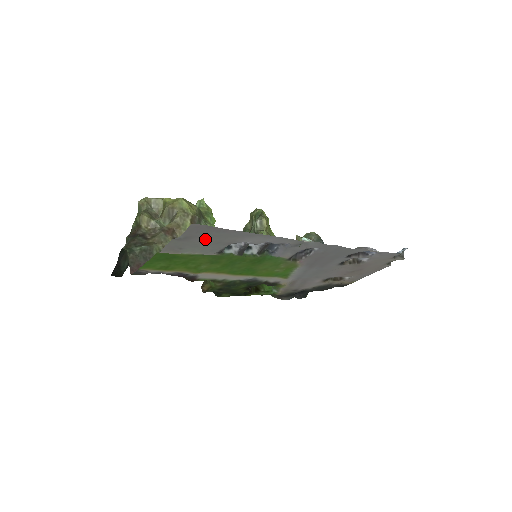
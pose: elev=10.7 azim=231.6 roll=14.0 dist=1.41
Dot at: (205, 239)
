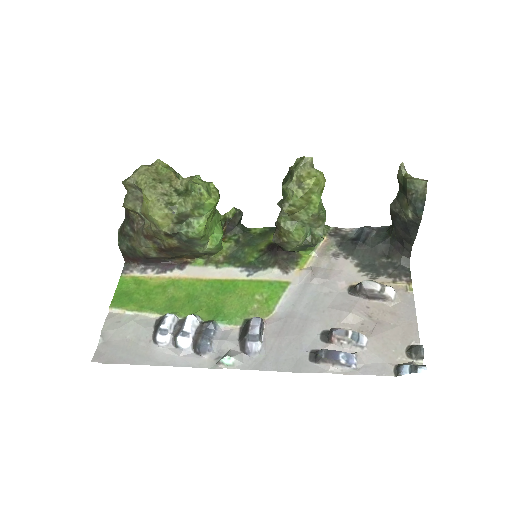
Dot at: (122, 343)
